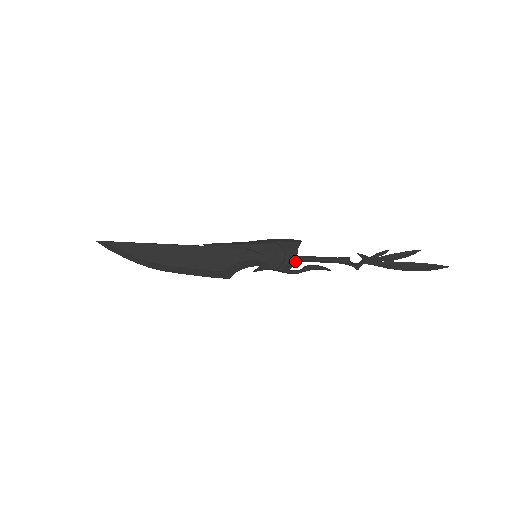
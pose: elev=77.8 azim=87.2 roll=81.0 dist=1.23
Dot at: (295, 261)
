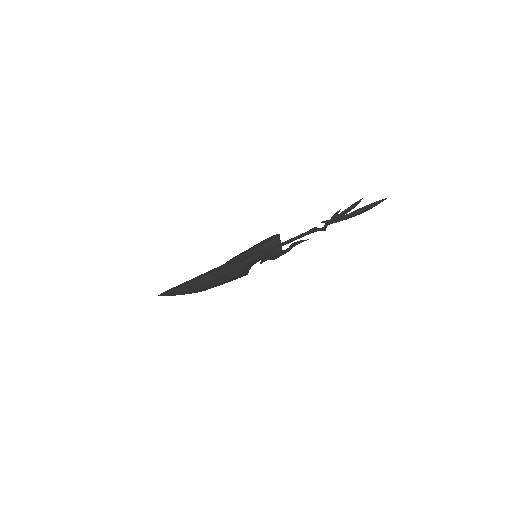
Dot at: (282, 250)
